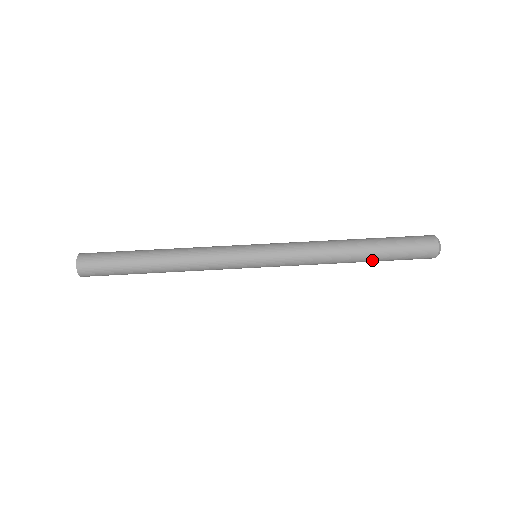
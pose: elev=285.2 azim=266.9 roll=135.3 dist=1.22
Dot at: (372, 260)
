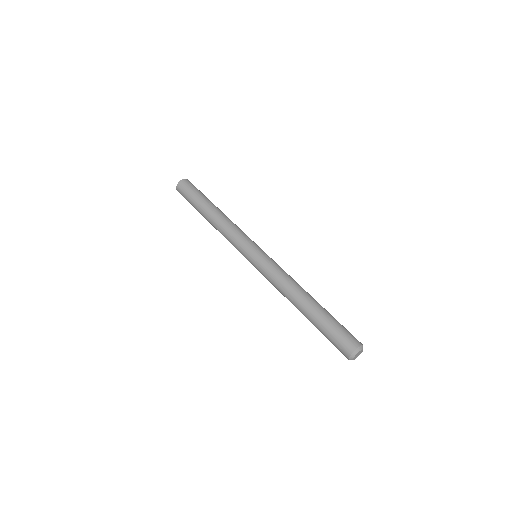
Dot at: (310, 318)
